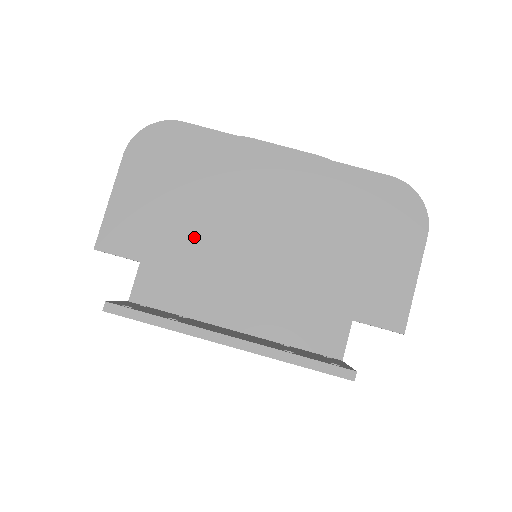
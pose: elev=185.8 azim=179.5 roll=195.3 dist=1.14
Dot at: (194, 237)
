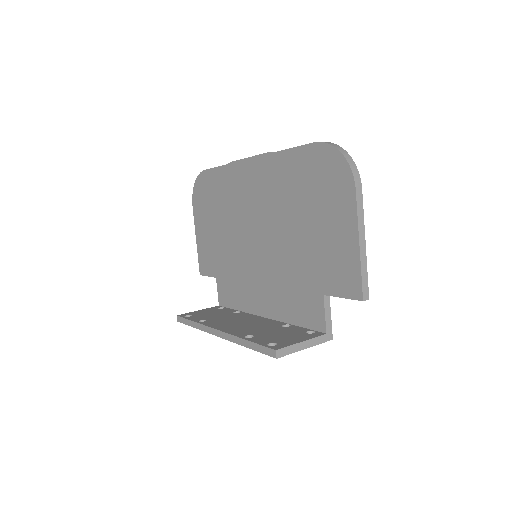
Dot at: (230, 252)
